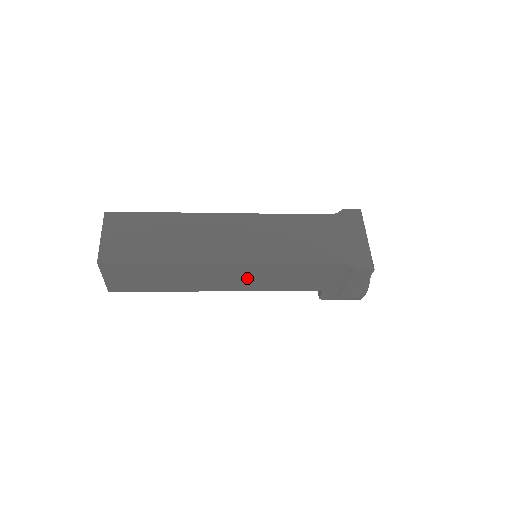
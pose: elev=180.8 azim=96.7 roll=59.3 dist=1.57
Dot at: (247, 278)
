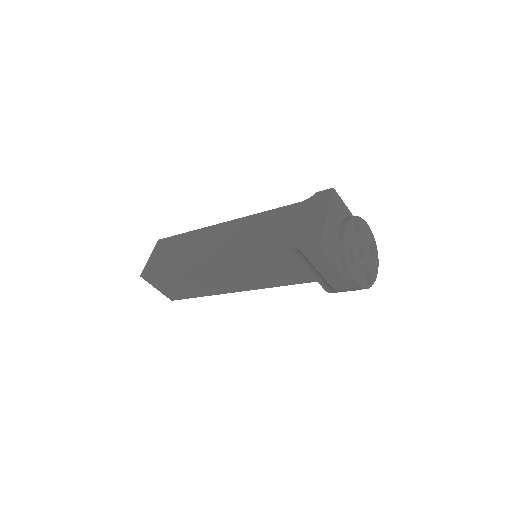
Dot at: (239, 276)
